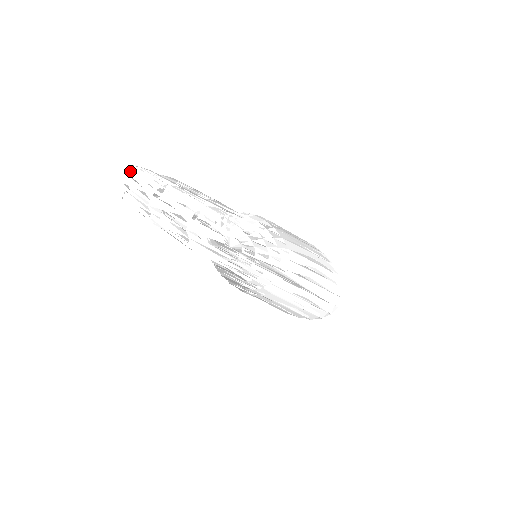
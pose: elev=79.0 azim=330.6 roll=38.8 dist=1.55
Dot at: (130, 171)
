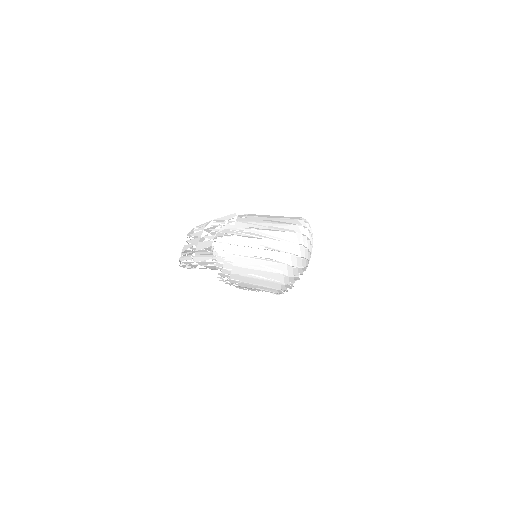
Dot at: occluded
